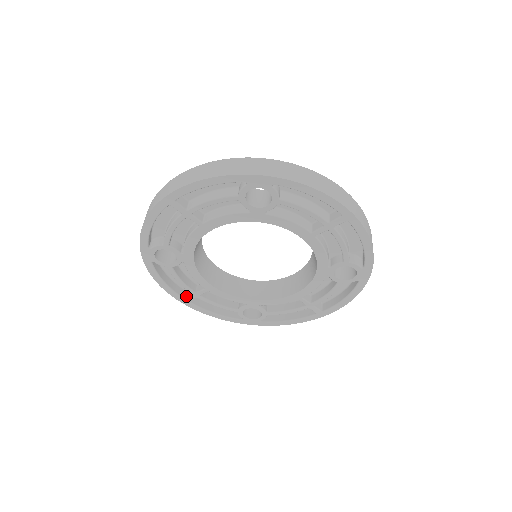
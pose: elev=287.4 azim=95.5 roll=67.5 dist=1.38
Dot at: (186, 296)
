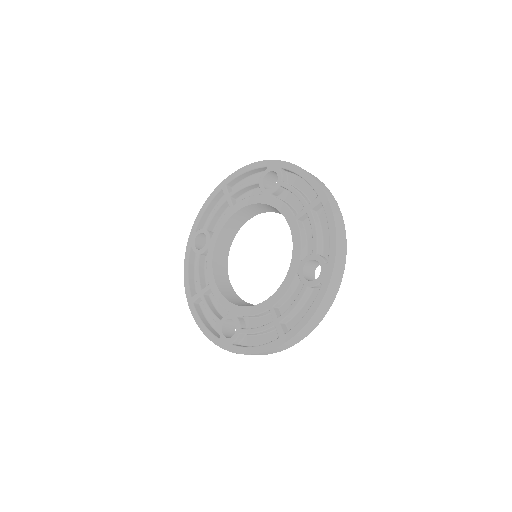
Dot at: (194, 295)
